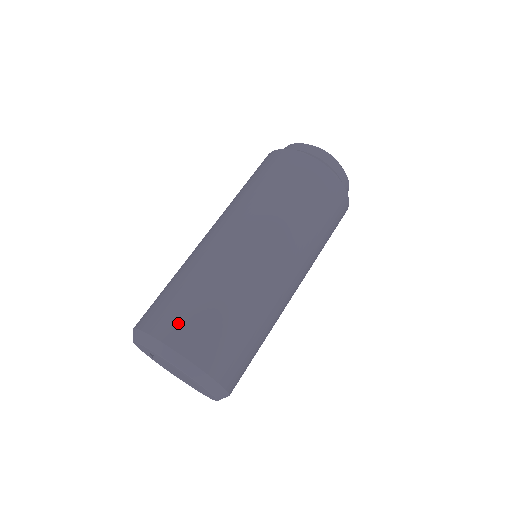
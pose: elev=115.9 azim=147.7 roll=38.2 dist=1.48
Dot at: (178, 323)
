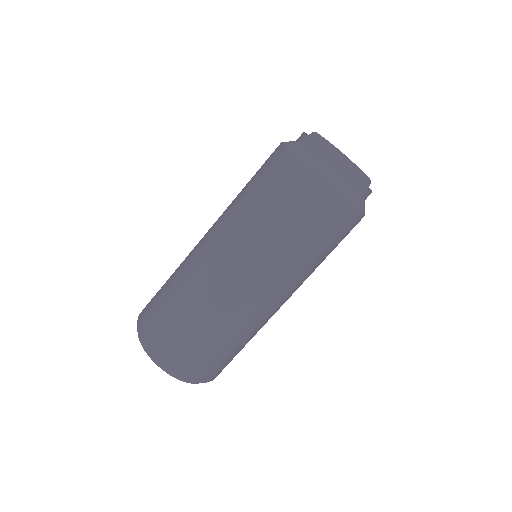
Dot at: (160, 334)
